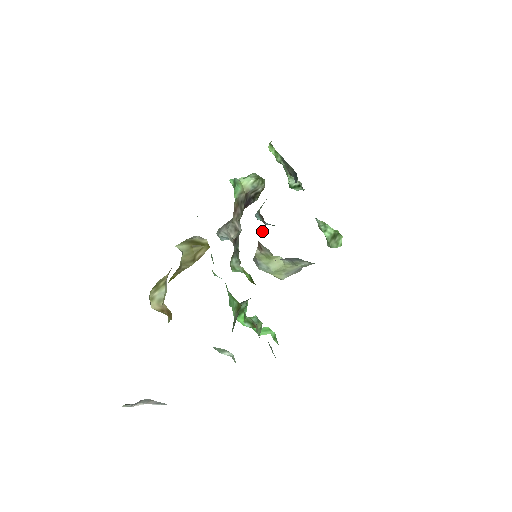
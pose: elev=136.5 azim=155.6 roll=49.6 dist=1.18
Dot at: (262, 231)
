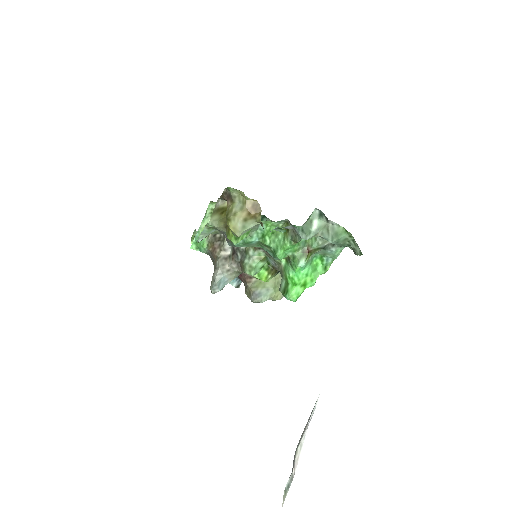
Dot at: (239, 276)
